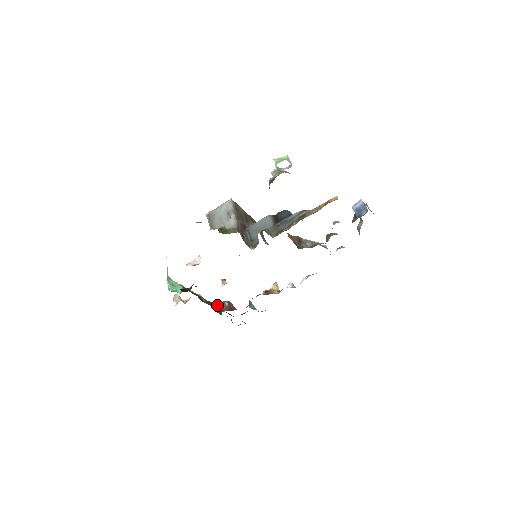
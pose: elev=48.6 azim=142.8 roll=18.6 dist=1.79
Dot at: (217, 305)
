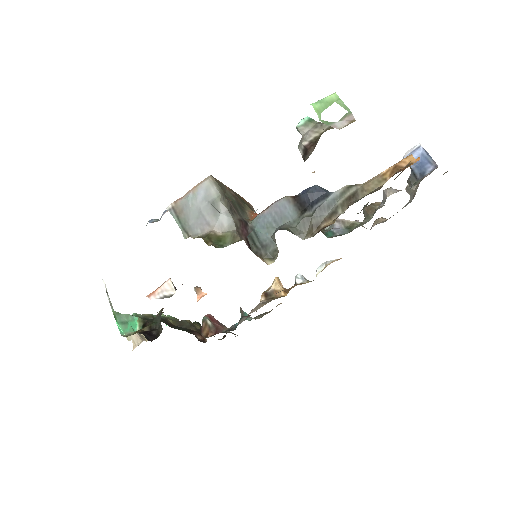
Dot at: (191, 323)
